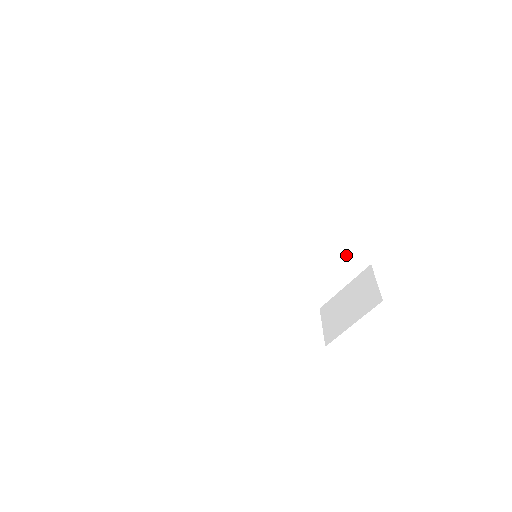
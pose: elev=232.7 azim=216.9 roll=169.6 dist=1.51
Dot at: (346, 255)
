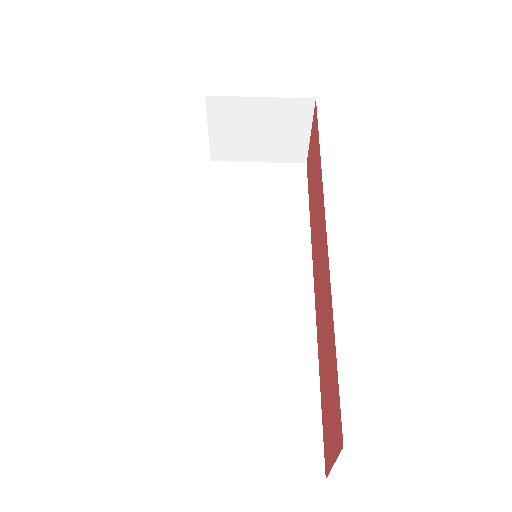
Dot at: (311, 420)
